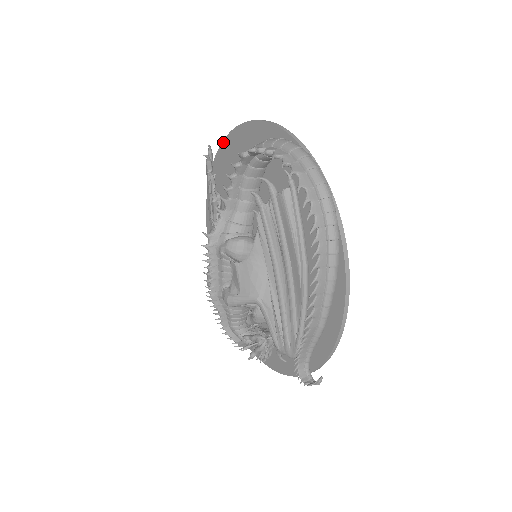
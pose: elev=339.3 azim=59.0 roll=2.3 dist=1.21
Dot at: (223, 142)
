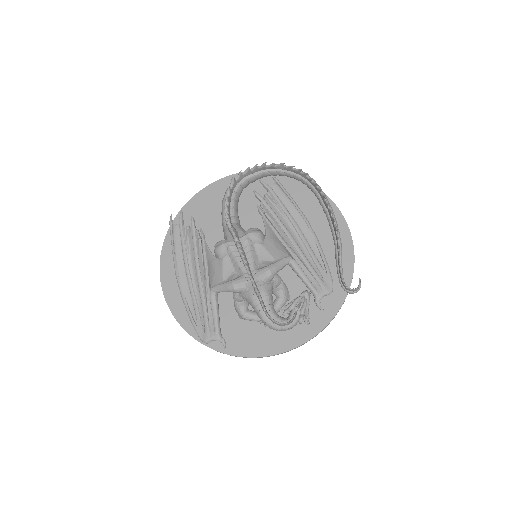
Dot at: (176, 217)
